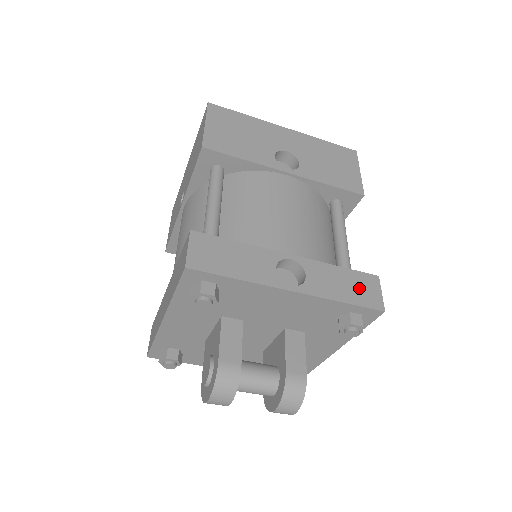
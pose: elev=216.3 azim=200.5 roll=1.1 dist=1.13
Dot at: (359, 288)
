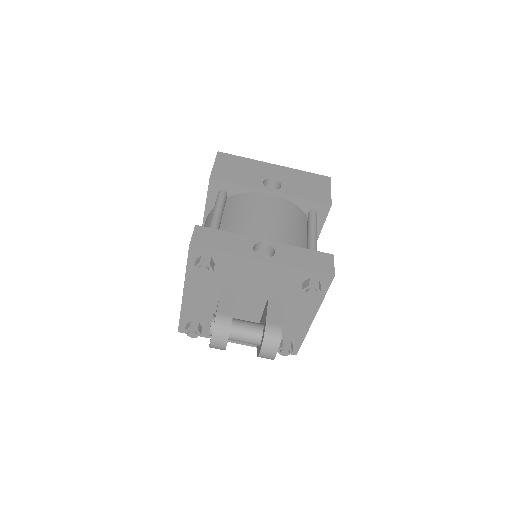
Dot at: (316, 261)
